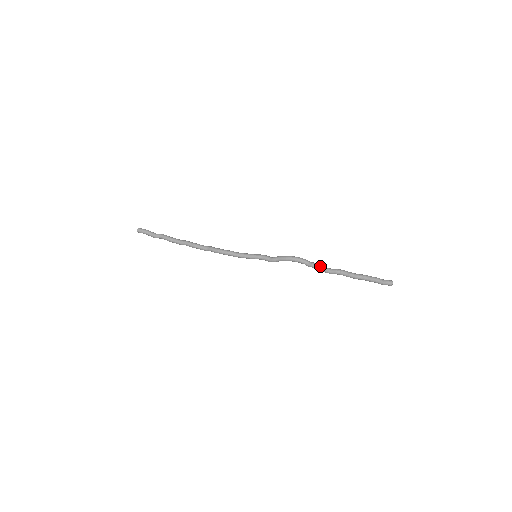
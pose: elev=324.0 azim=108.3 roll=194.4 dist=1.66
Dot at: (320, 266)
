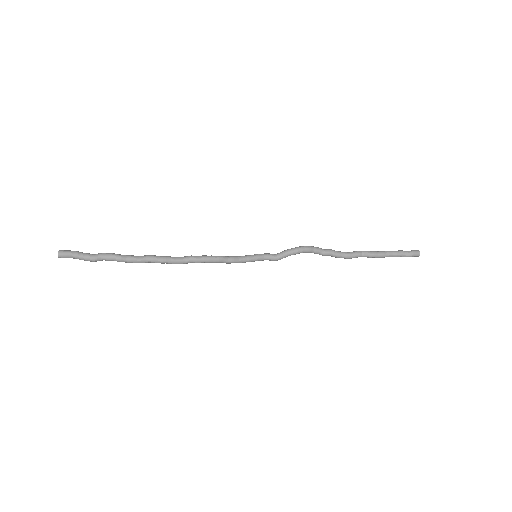
Dot at: (338, 251)
